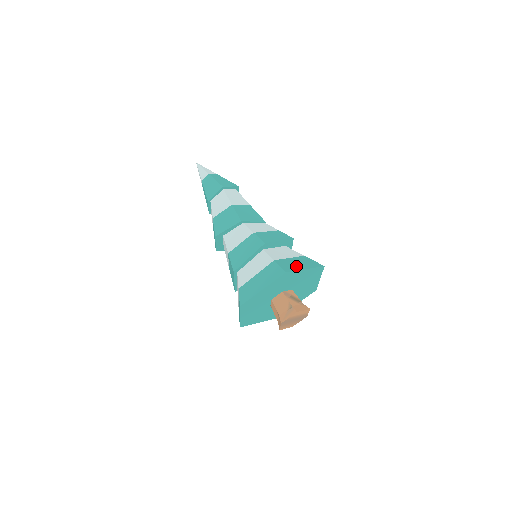
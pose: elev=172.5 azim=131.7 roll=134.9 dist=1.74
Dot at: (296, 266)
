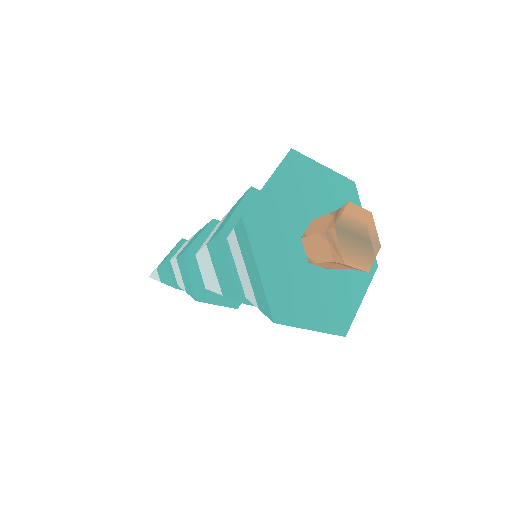
Dot at: occluded
